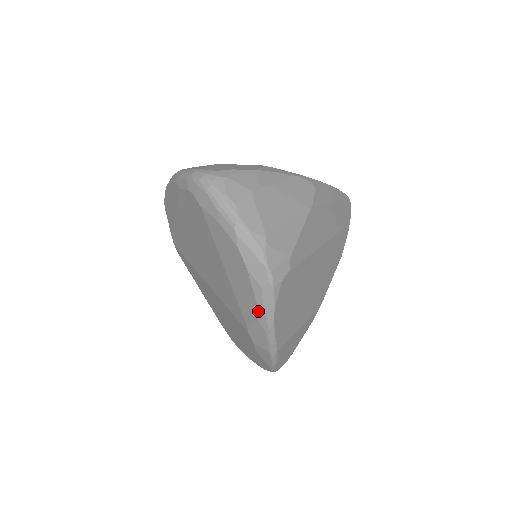
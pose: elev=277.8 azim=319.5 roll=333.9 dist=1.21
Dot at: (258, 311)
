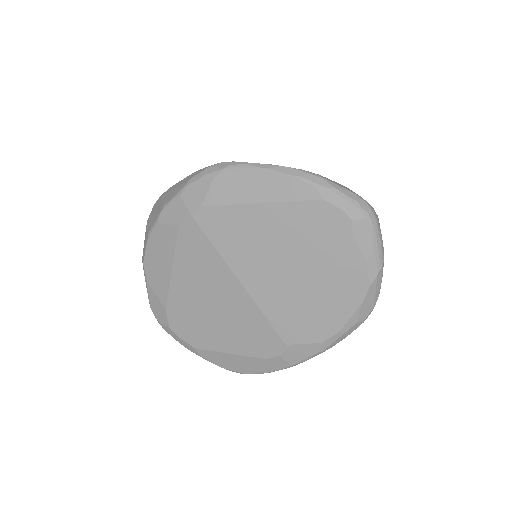
Dot at: (332, 337)
